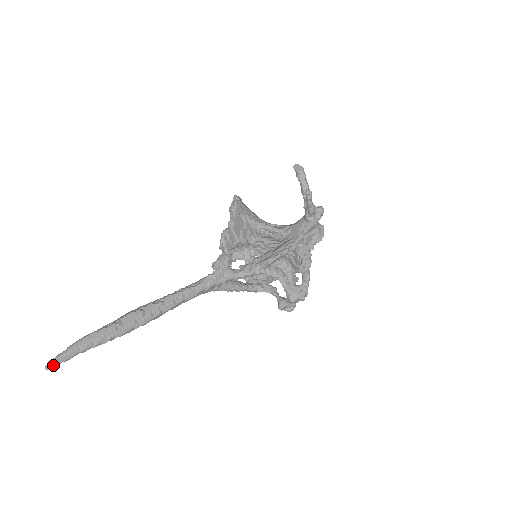
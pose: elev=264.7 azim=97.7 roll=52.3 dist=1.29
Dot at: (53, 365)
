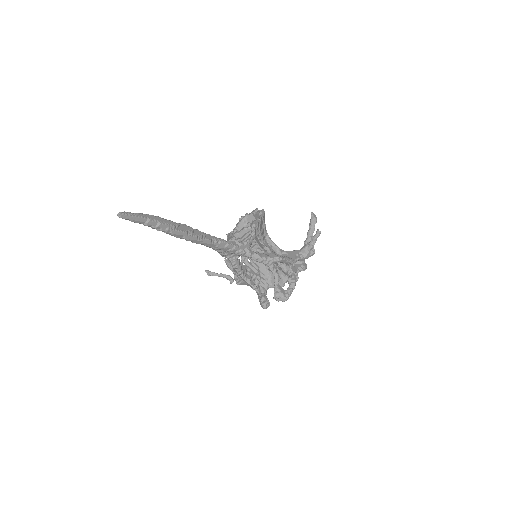
Dot at: (125, 216)
